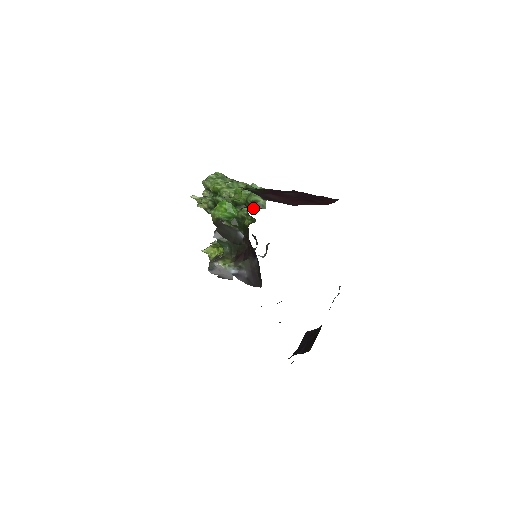
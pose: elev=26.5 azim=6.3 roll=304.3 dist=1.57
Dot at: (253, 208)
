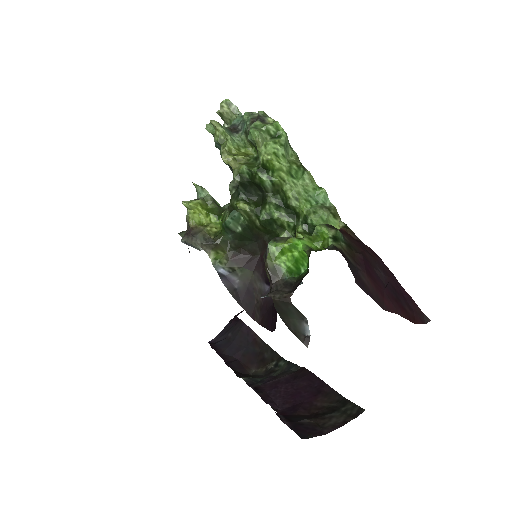
Dot at: occluded
